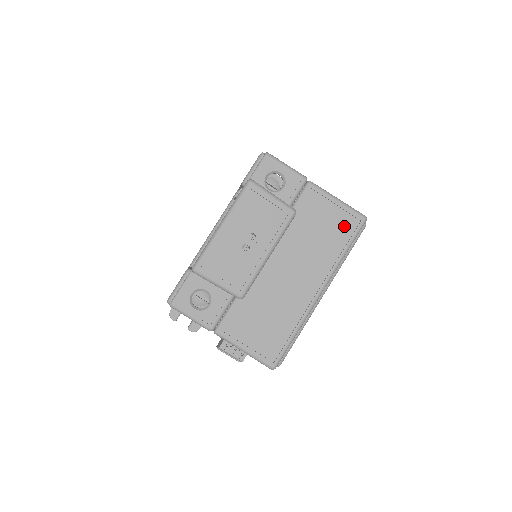
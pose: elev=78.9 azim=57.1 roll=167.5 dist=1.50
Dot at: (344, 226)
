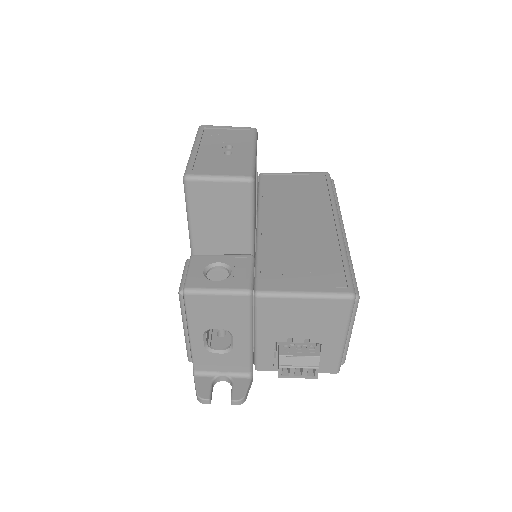
Dot at: (315, 182)
